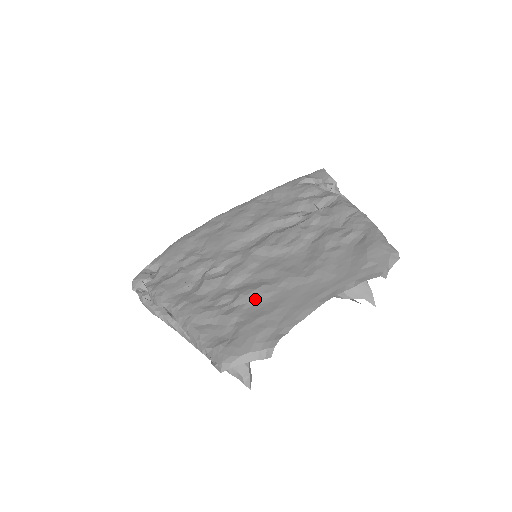
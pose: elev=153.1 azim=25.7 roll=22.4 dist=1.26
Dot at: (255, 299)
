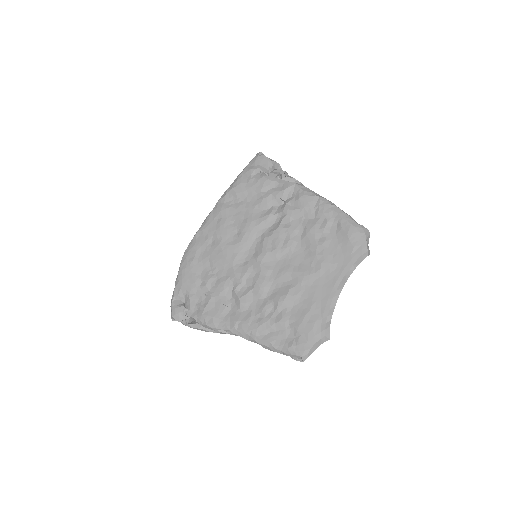
Dot at: (291, 302)
